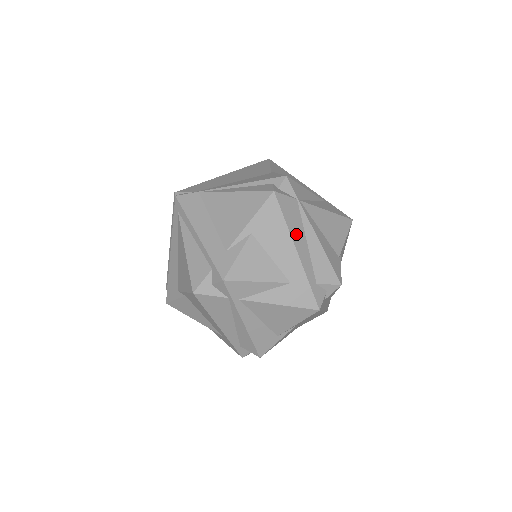
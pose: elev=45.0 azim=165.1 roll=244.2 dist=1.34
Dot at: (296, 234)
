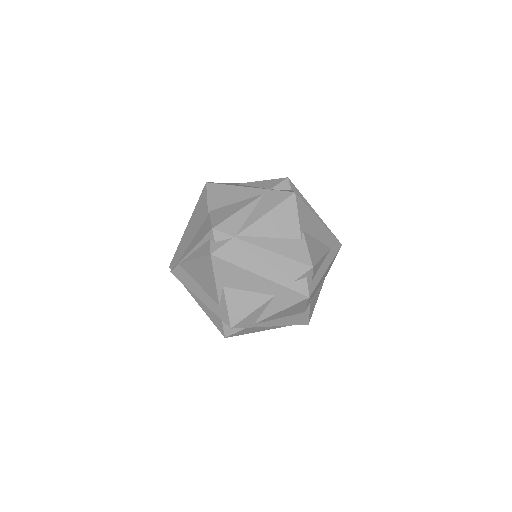
Dot at: (251, 264)
